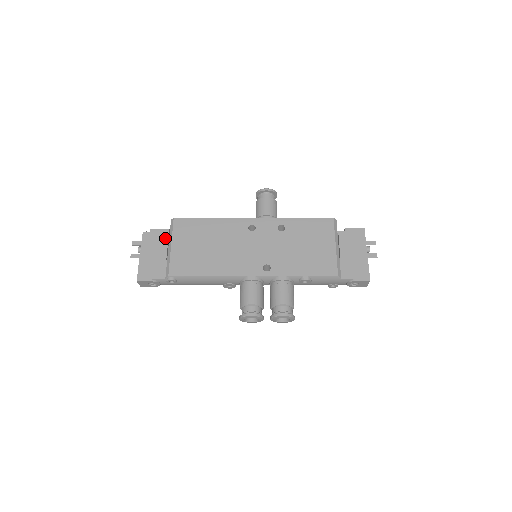
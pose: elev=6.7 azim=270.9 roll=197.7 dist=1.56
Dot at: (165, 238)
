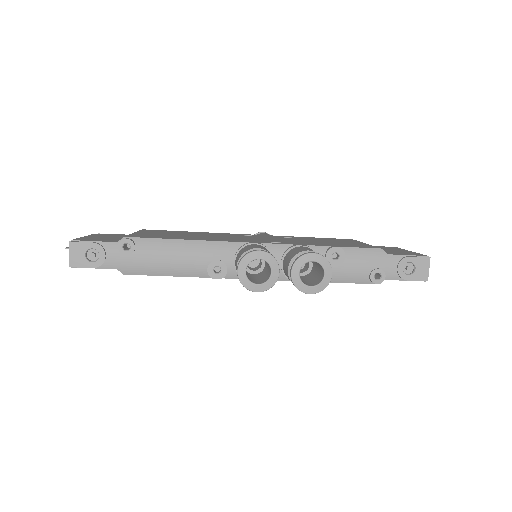
Dot at: occluded
